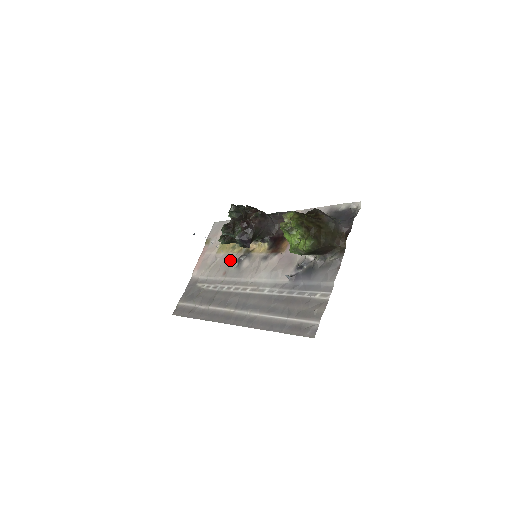
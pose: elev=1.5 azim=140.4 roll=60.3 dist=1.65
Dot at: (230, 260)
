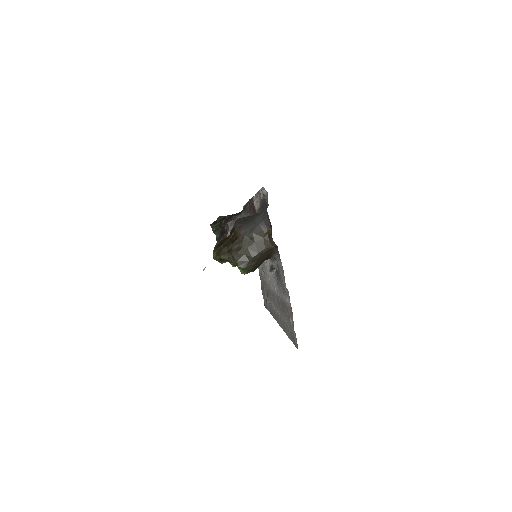
Dot at: occluded
